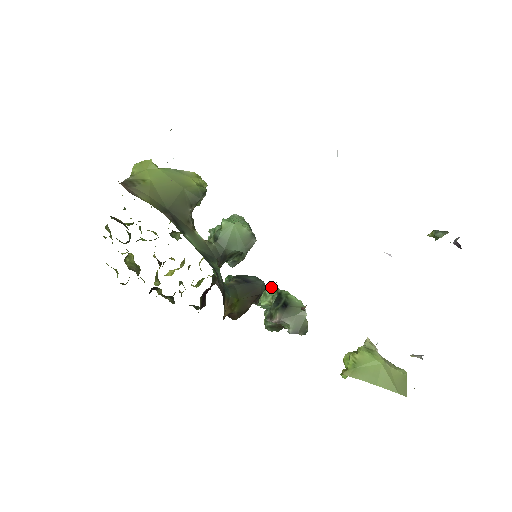
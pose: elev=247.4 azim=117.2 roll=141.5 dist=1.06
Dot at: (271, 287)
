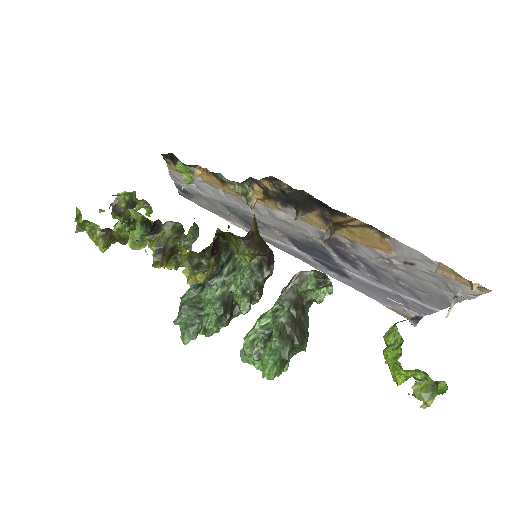
Dot at: occluded
